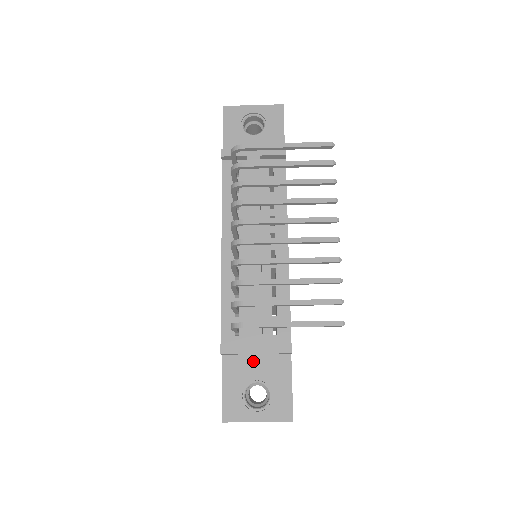
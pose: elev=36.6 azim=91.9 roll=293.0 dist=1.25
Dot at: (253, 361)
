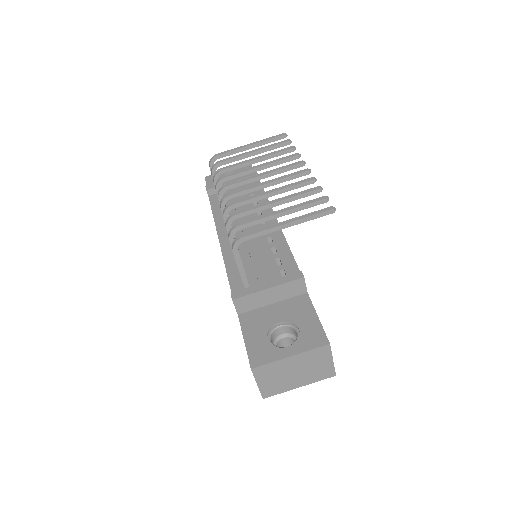
Dot at: (271, 309)
